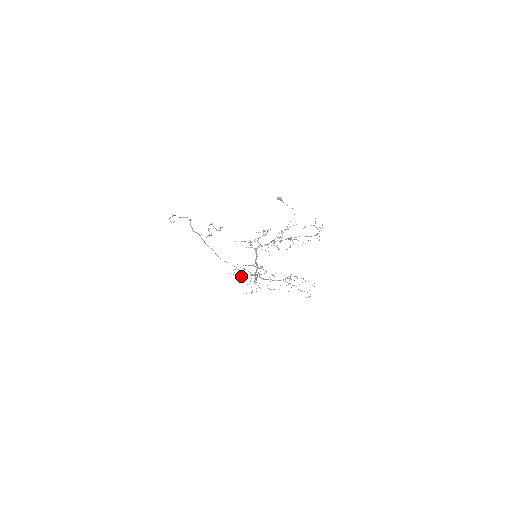
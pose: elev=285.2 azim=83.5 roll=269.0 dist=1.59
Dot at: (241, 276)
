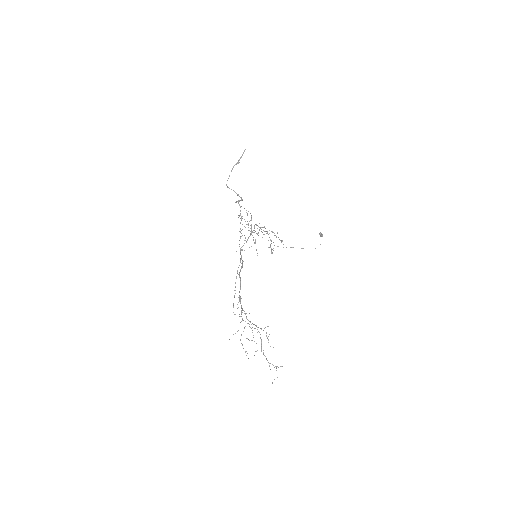
Dot at: occluded
